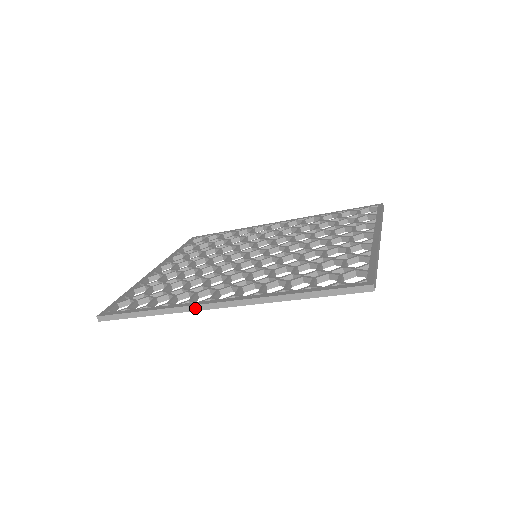
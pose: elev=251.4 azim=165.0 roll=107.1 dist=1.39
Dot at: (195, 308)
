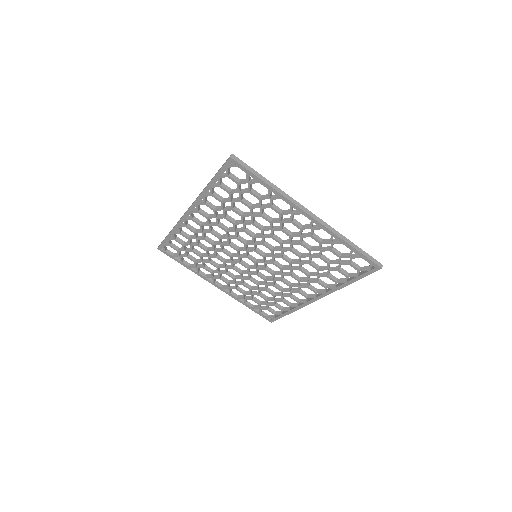
Dot at: (182, 217)
